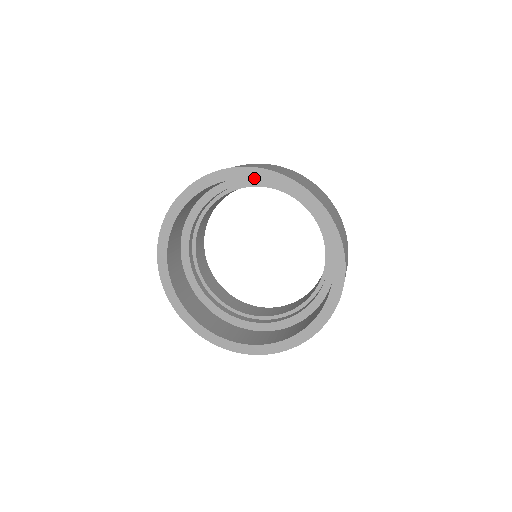
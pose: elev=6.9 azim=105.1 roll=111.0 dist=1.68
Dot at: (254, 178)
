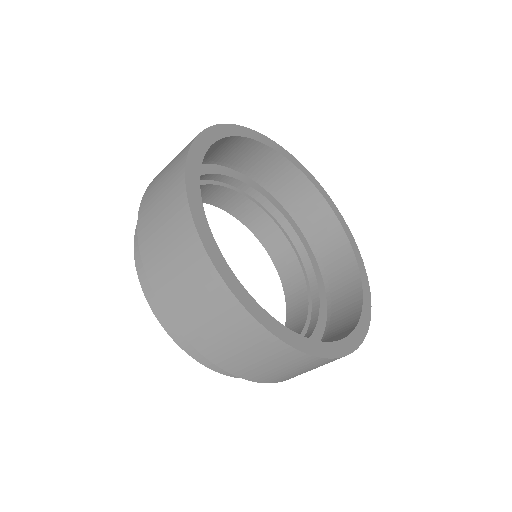
Dot at: (313, 182)
